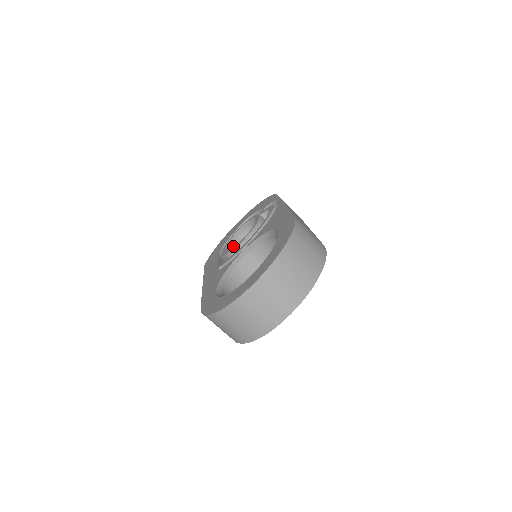
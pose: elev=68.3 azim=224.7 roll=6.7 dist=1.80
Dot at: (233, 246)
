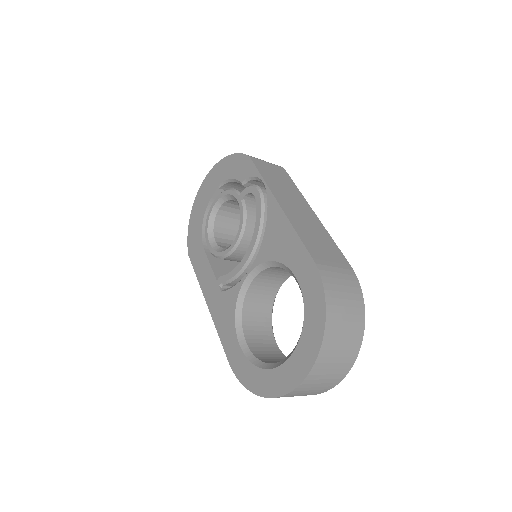
Dot at: (215, 230)
